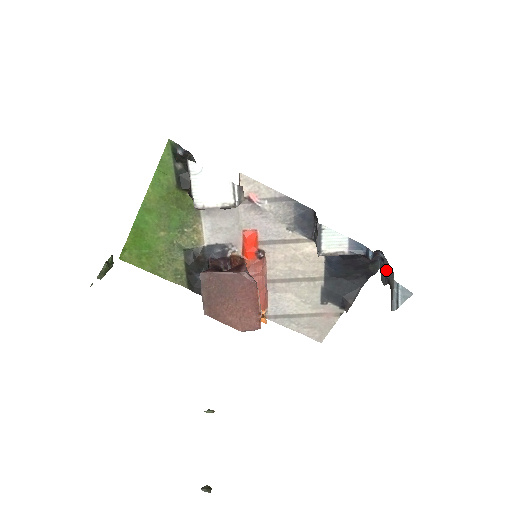
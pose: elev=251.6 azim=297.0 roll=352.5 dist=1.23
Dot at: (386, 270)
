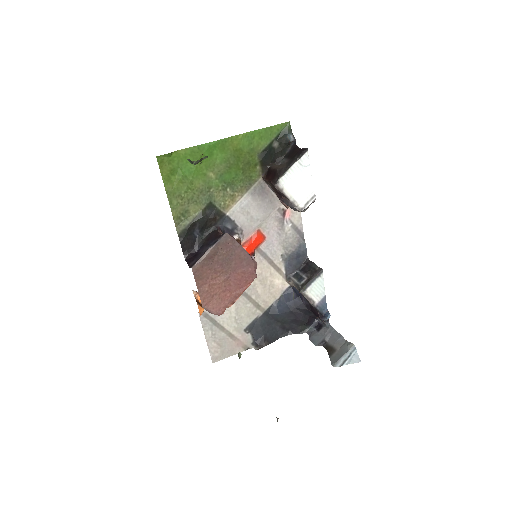
Dot at: (328, 335)
